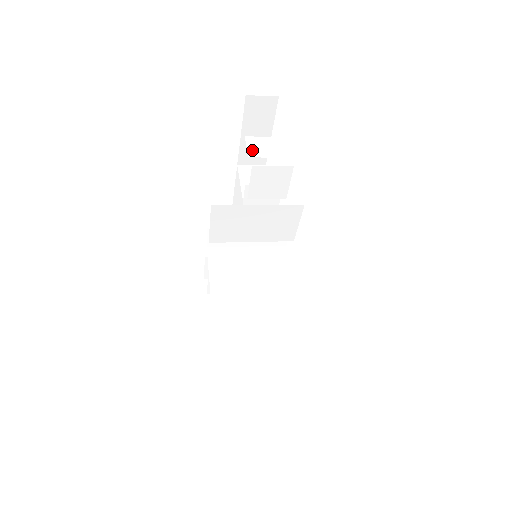
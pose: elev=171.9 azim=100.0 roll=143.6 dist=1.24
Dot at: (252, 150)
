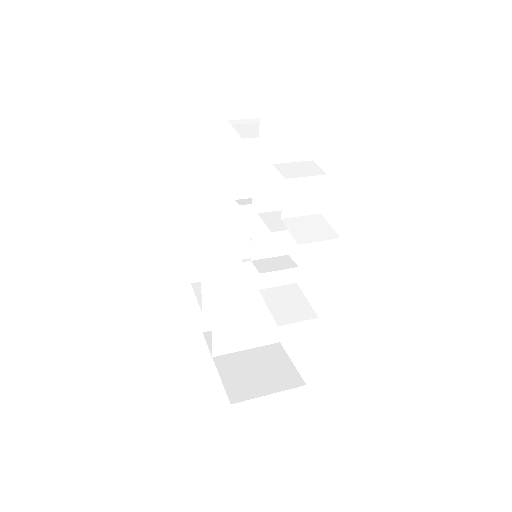
Dot at: (288, 206)
